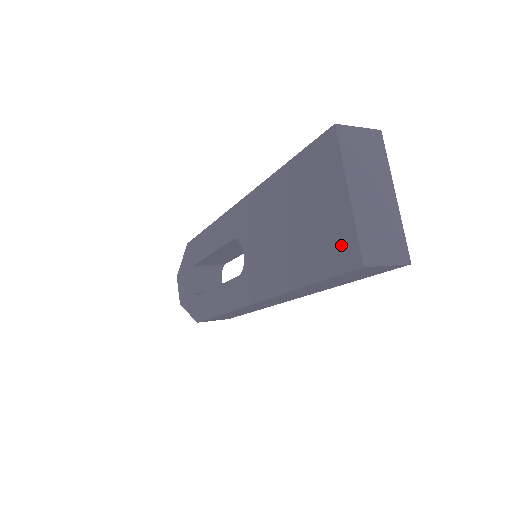
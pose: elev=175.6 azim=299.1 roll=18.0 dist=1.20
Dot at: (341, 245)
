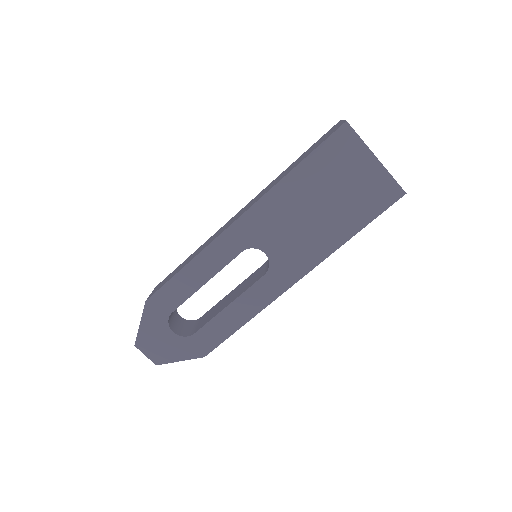
Dot at: (382, 191)
